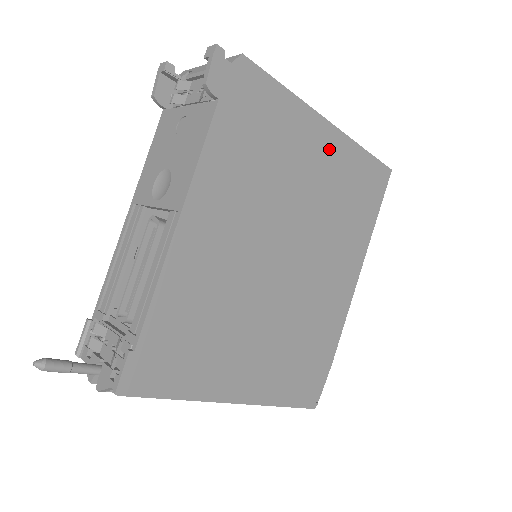
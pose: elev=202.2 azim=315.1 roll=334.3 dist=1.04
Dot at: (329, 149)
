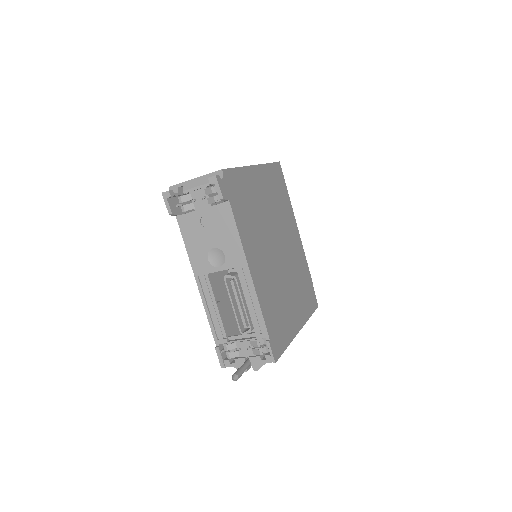
Dot at: (261, 179)
